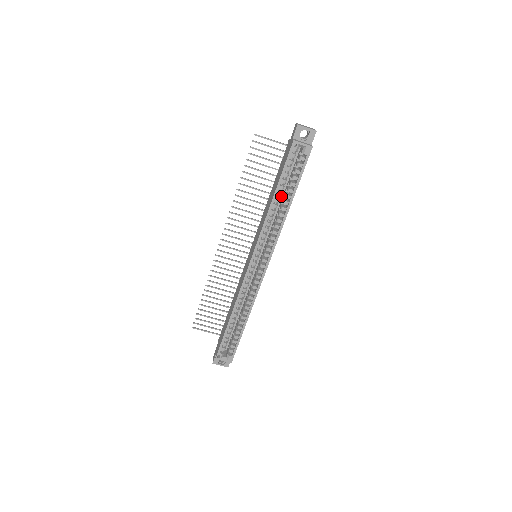
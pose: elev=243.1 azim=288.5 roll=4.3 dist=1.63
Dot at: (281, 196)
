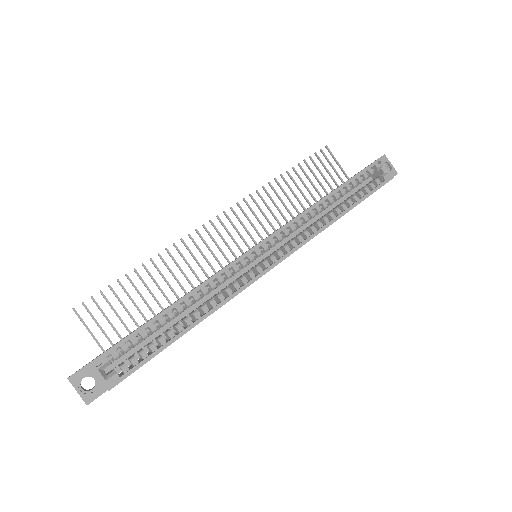
Dot at: (327, 211)
